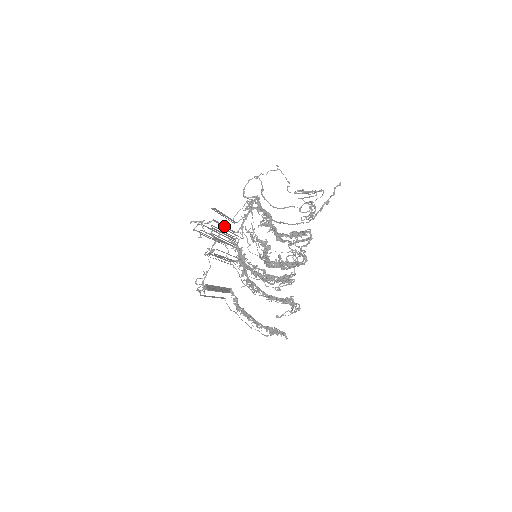
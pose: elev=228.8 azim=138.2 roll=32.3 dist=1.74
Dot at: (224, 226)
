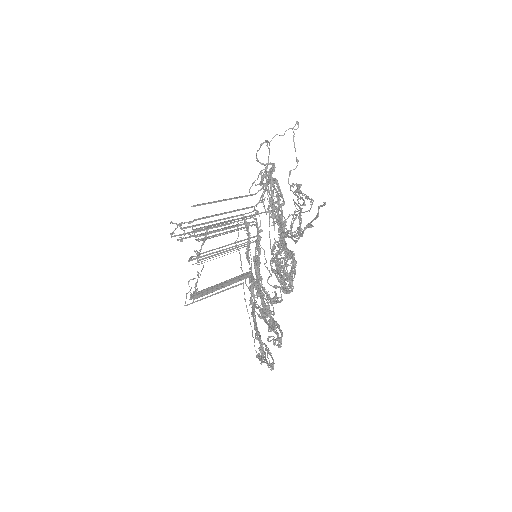
Dot at: (224, 212)
